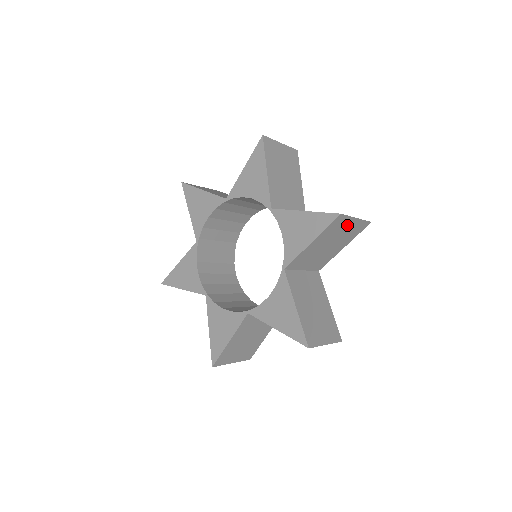
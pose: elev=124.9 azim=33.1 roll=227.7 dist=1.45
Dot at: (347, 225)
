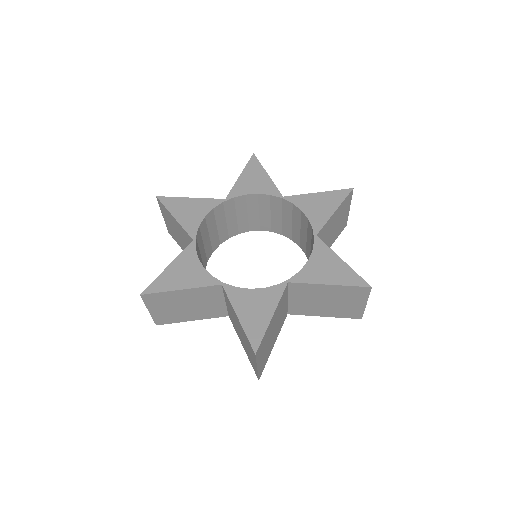
Dot at: (345, 211)
